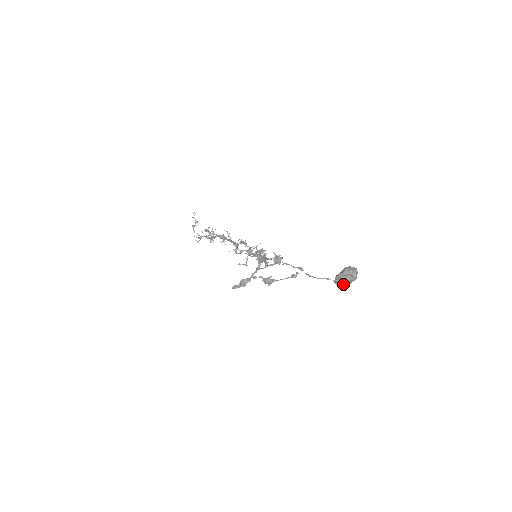
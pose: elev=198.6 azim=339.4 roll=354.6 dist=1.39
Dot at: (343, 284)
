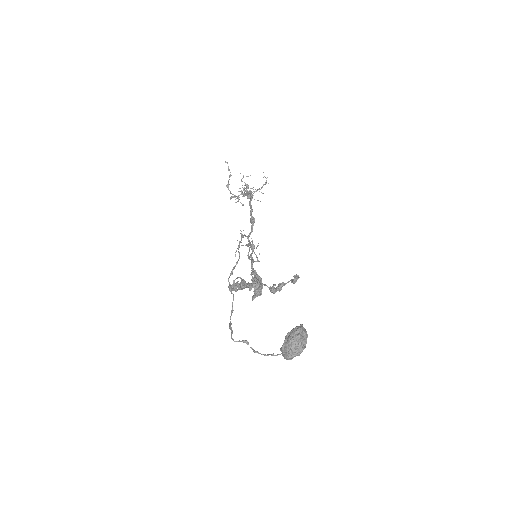
Dot at: occluded
